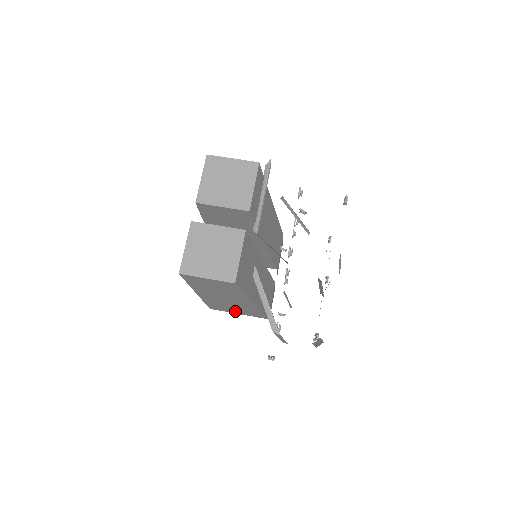
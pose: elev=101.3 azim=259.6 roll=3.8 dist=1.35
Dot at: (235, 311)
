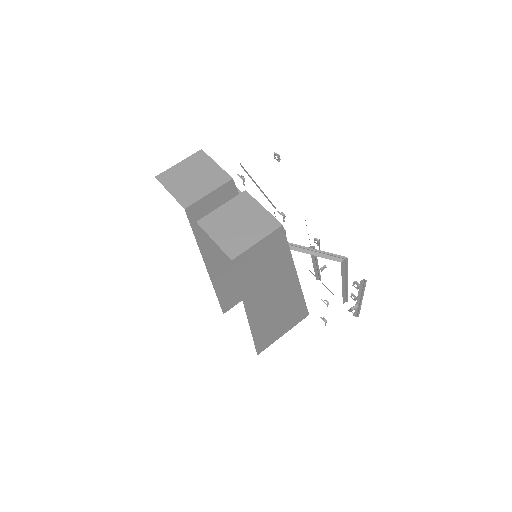
Dot at: (280, 330)
